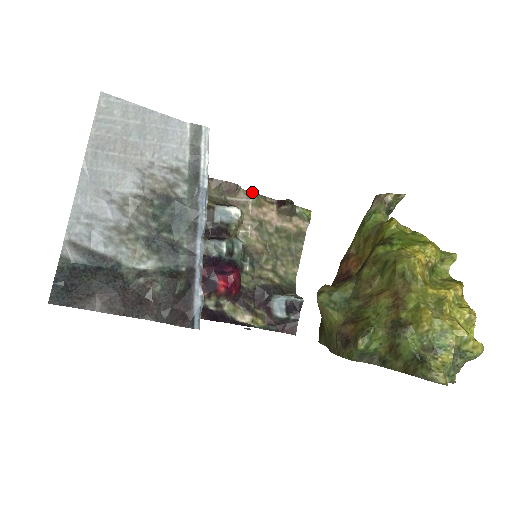
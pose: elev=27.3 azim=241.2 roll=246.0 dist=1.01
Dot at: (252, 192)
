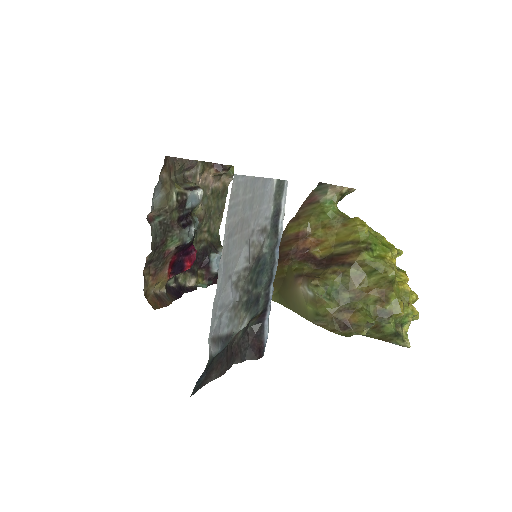
Dot at: (201, 161)
